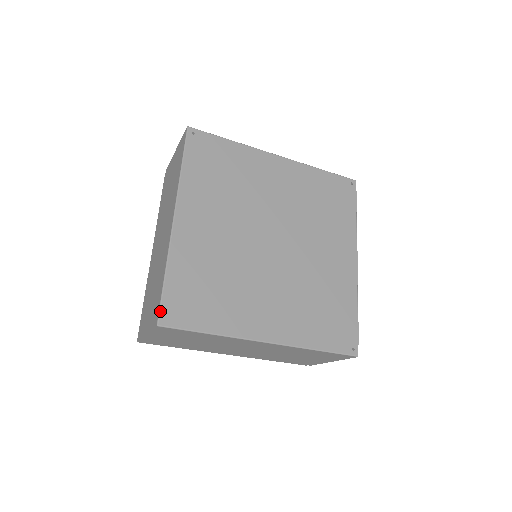
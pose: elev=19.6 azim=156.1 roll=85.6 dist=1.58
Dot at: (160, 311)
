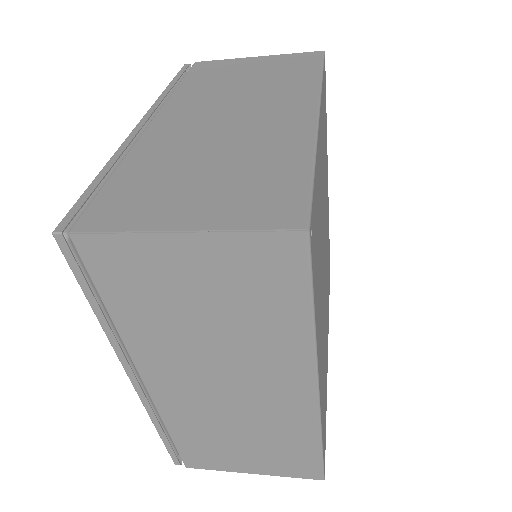
Dot at: (324, 471)
